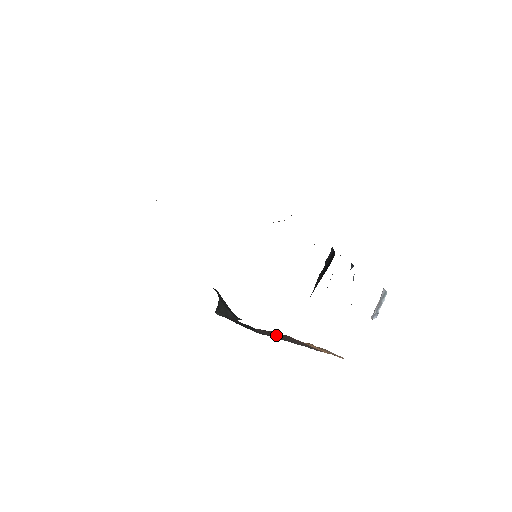
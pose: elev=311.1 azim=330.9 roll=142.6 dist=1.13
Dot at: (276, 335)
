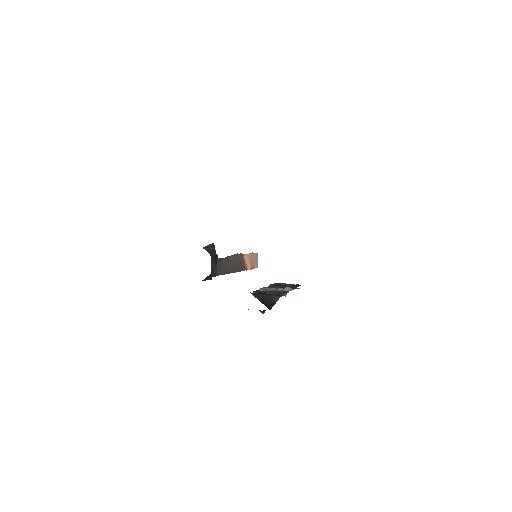
Dot at: (230, 264)
